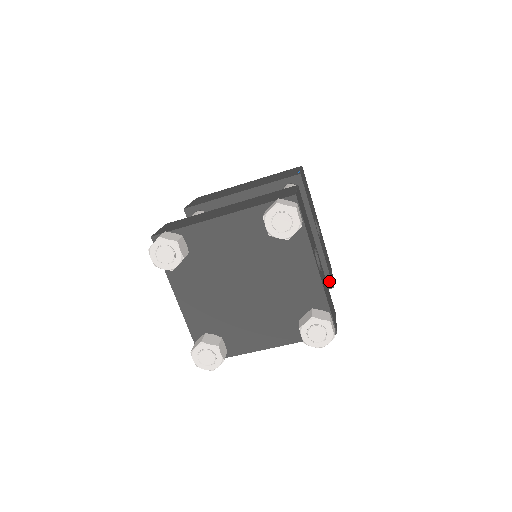
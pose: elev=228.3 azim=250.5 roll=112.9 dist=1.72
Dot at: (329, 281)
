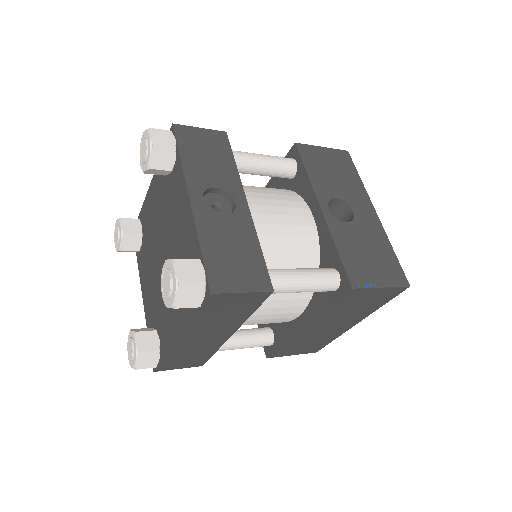
Dot at: (345, 278)
